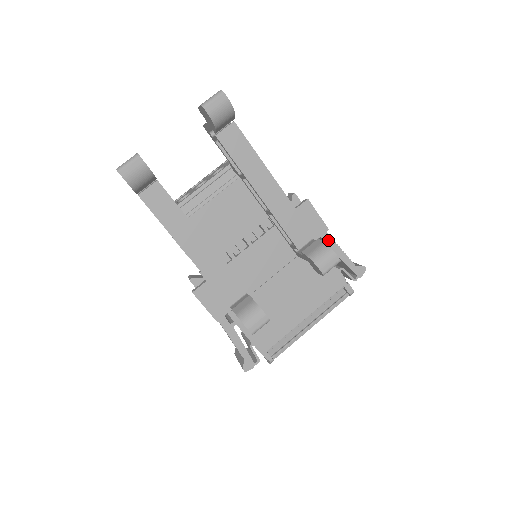
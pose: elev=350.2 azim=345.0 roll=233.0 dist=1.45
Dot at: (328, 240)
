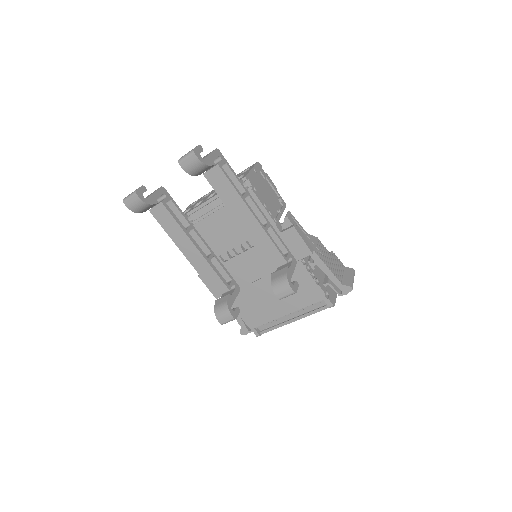
Dot at: (316, 259)
